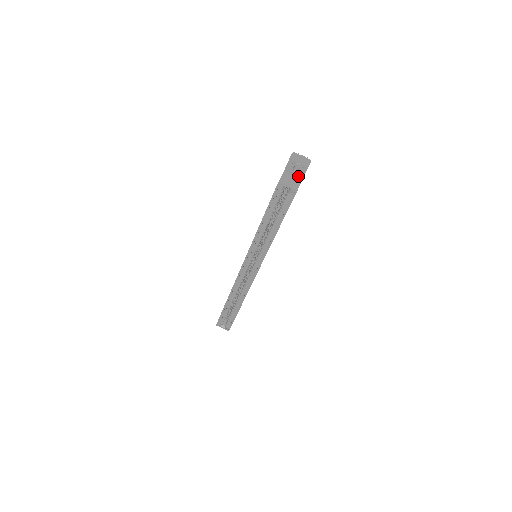
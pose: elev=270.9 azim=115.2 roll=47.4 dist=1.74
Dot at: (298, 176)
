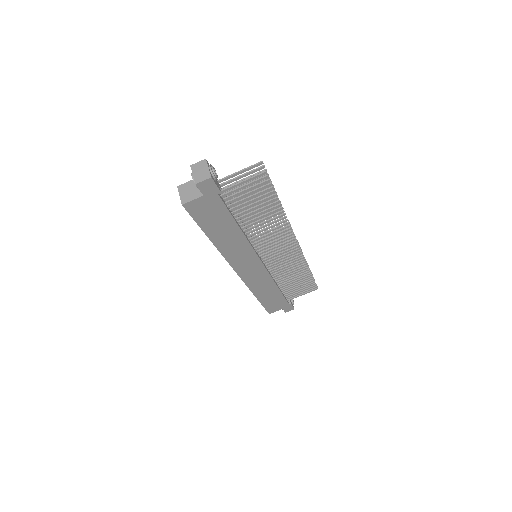
Dot at: occluded
